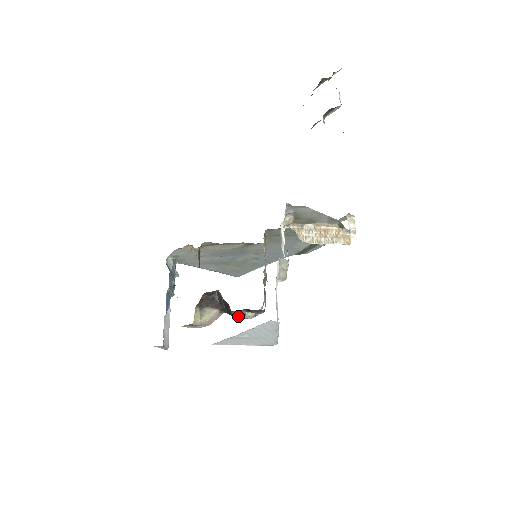
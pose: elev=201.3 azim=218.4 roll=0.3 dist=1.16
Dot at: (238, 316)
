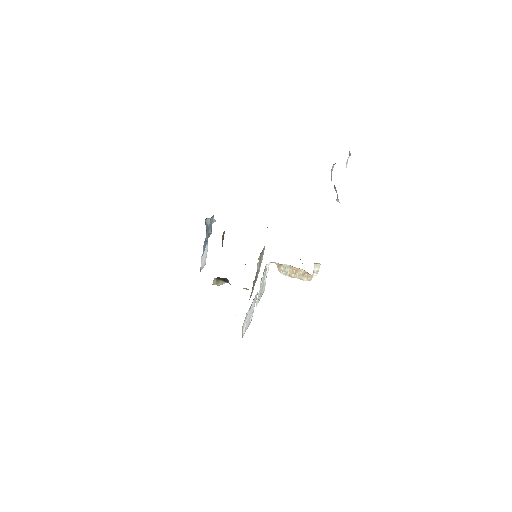
Dot at: occluded
